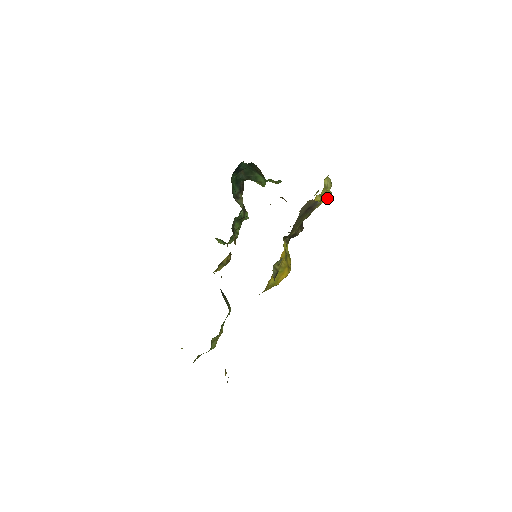
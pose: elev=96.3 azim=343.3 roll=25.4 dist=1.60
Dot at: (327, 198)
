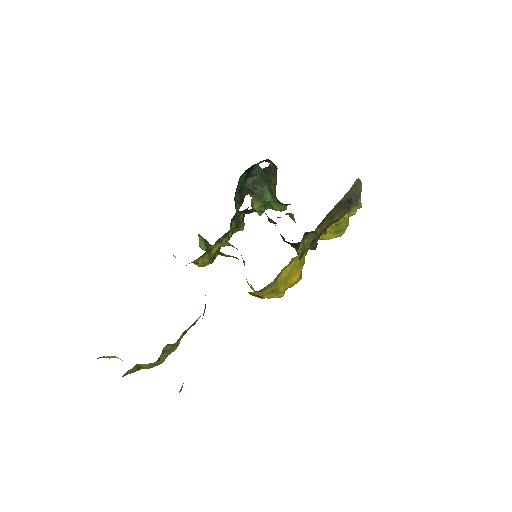
Dot at: (340, 233)
